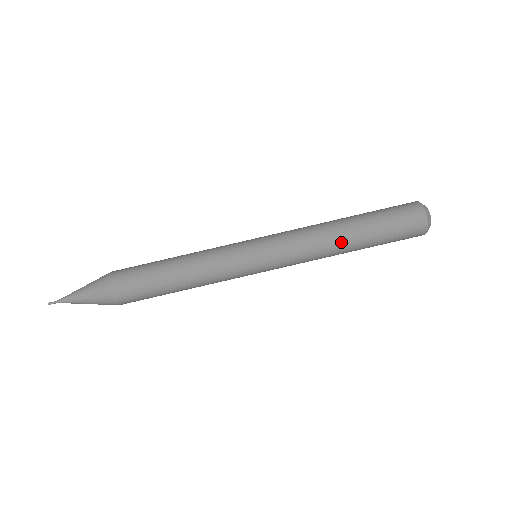
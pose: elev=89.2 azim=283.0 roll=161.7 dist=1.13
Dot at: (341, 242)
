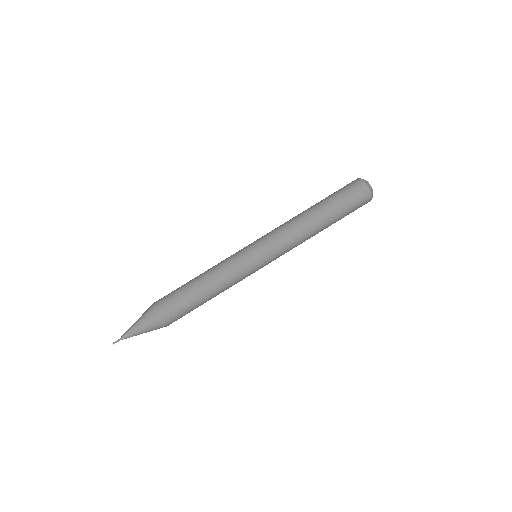
Dot at: (310, 218)
